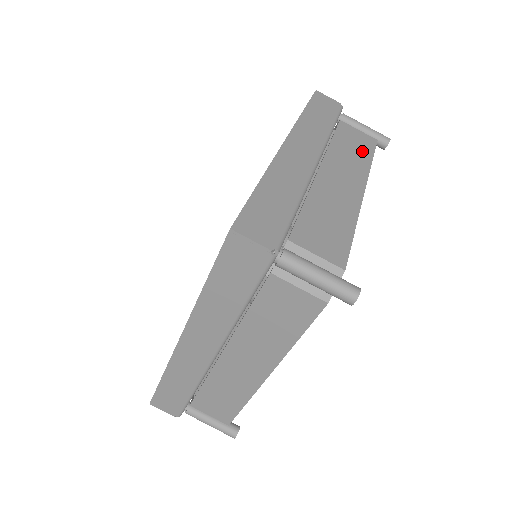
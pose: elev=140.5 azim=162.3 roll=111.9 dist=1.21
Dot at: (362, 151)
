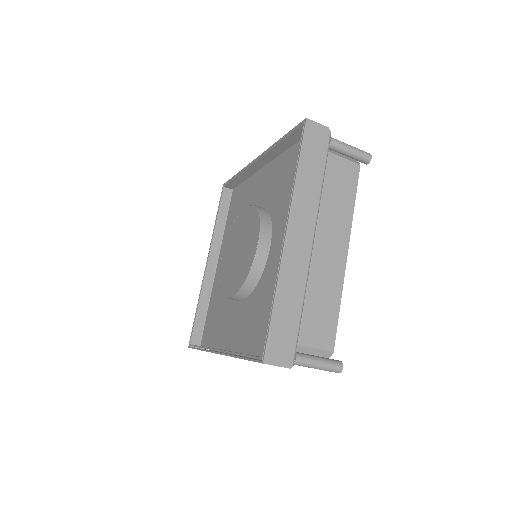
Dot at: (347, 194)
